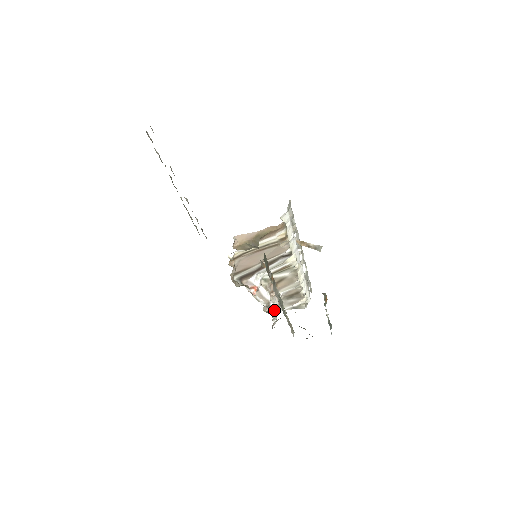
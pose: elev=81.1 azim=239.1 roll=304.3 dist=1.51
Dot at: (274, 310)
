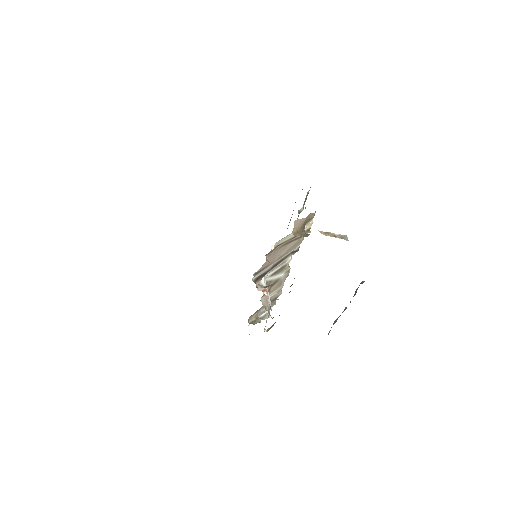
Dot at: occluded
